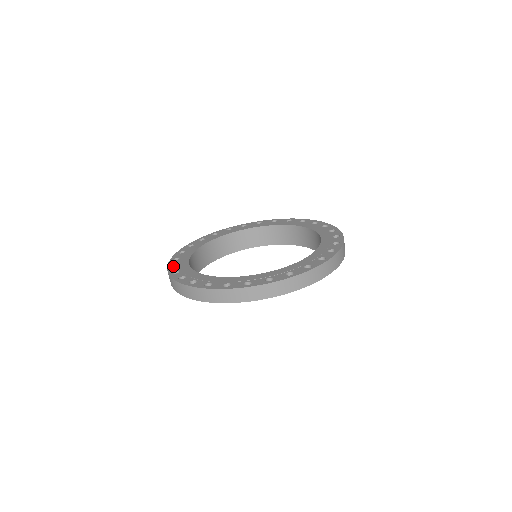
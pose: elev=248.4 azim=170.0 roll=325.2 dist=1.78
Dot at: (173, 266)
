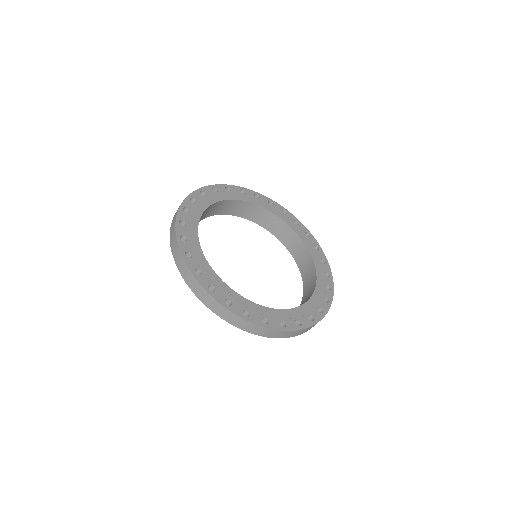
Dot at: (185, 252)
